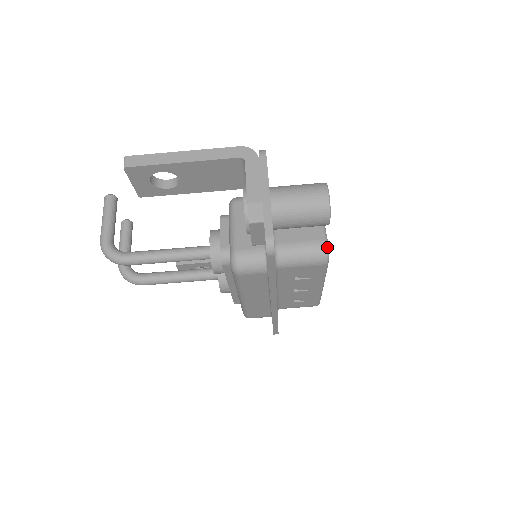
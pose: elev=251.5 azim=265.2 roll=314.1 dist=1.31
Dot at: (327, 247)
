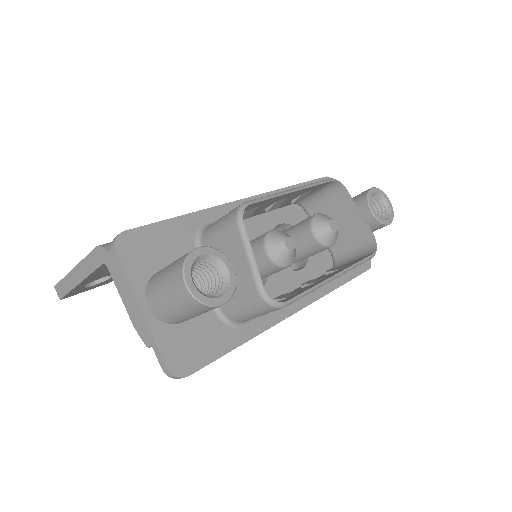
Dot at: (265, 298)
